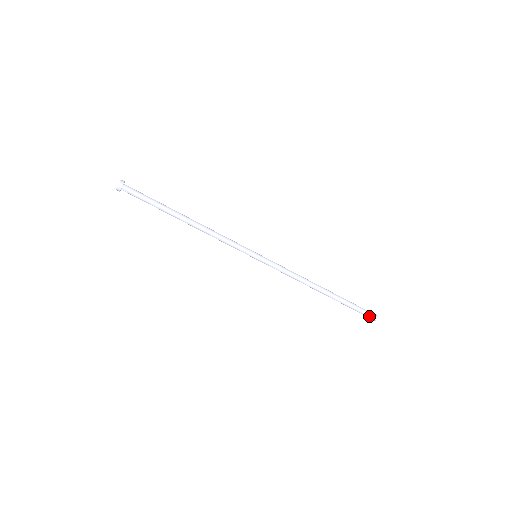
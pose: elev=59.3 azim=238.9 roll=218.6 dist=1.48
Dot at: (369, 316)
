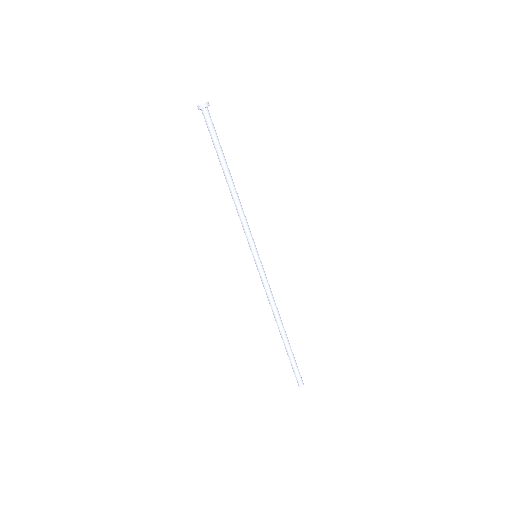
Dot at: (297, 379)
